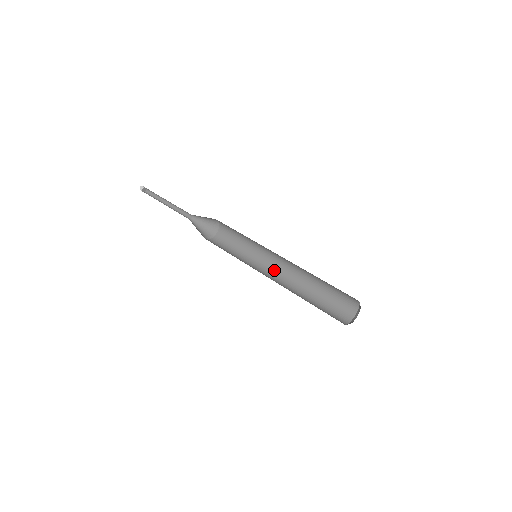
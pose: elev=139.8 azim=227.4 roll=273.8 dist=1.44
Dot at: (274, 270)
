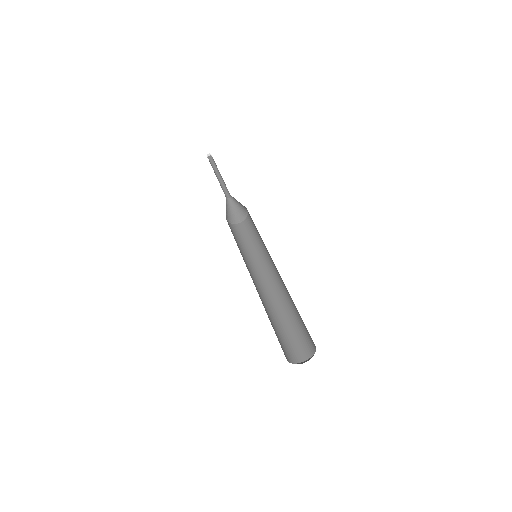
Dot at: (265, 278)
